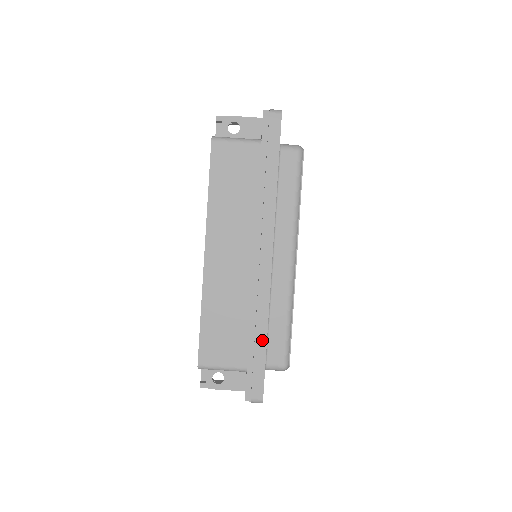
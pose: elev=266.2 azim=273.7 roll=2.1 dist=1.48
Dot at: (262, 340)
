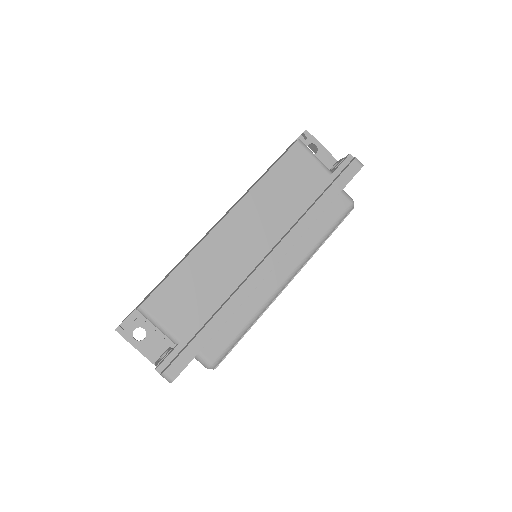
Dot at: (215, 326)
